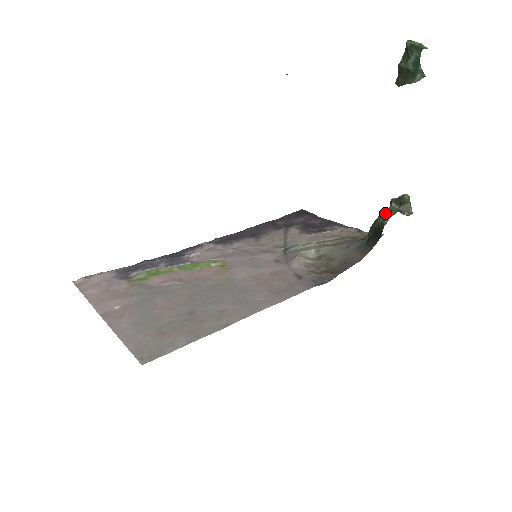
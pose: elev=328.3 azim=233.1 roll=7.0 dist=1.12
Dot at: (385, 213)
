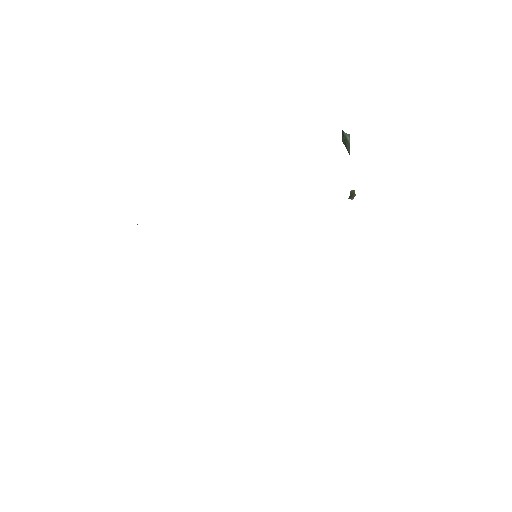
Dot at: occluded
